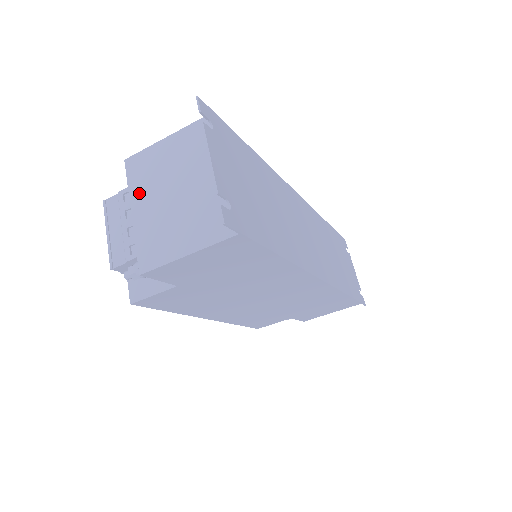
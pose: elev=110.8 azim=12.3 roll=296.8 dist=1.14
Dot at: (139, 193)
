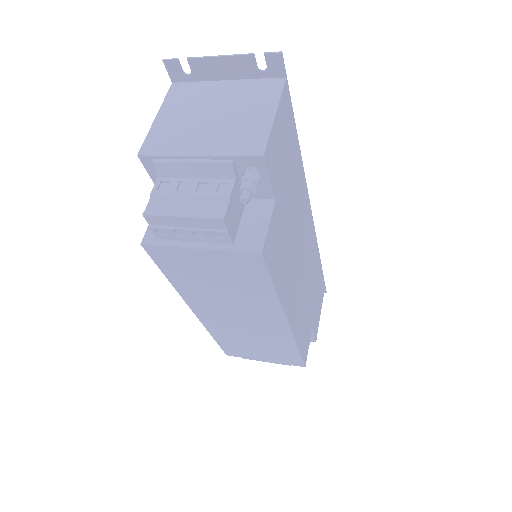
Dot at: (183, 146)
